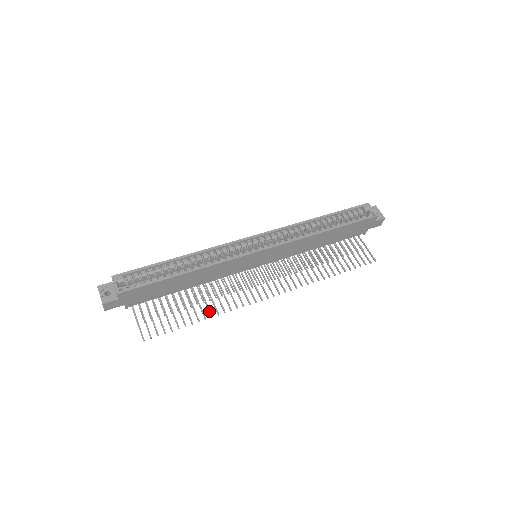
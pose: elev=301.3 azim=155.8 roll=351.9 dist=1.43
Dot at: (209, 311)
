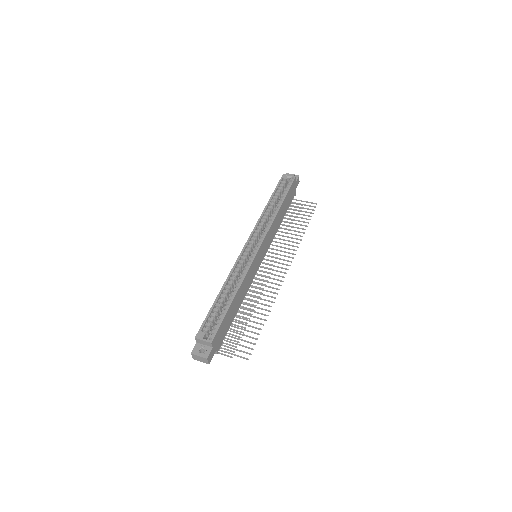
Dot at: occluded
